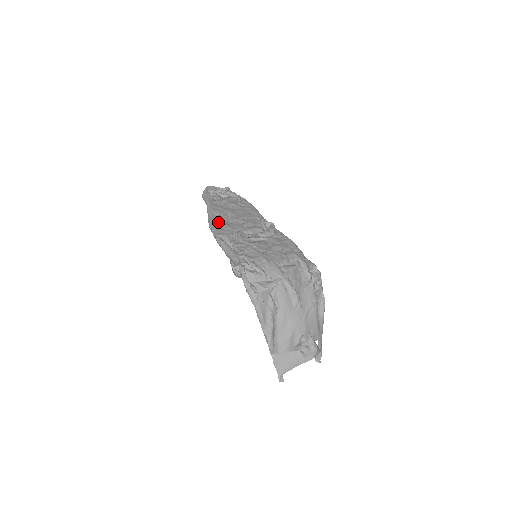
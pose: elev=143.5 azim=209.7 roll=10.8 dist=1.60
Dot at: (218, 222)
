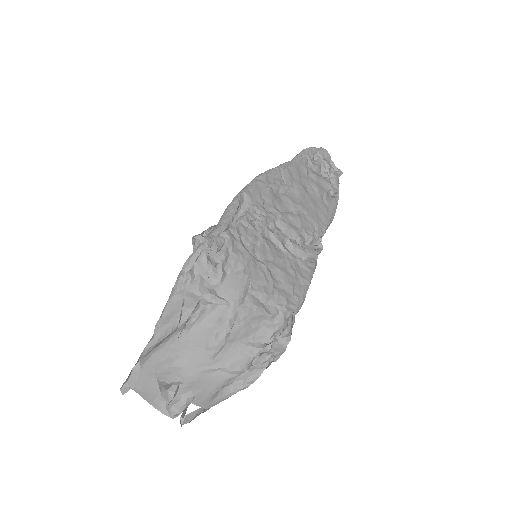
Dot at: (270, 183)
